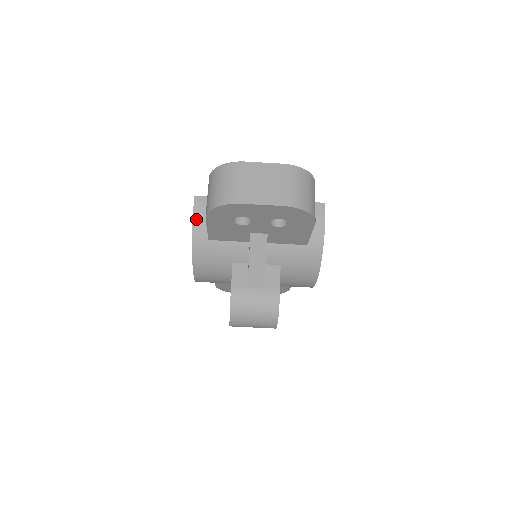
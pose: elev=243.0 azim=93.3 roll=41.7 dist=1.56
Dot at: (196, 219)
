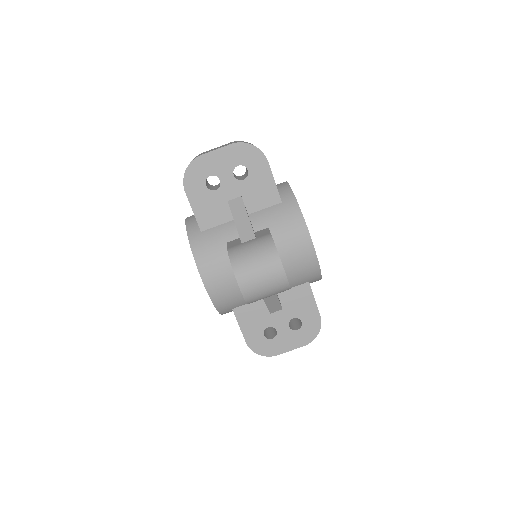
Dot at: (188, 224)
